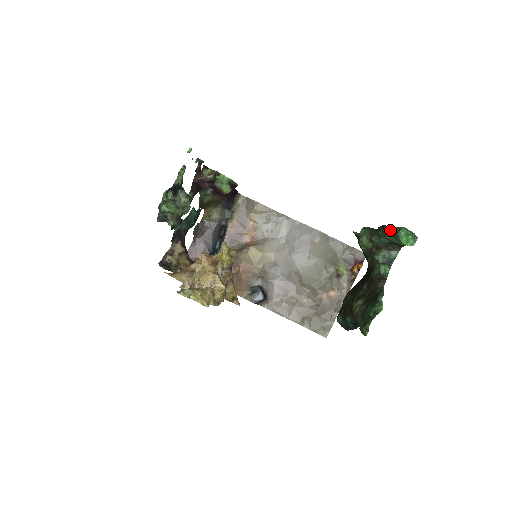
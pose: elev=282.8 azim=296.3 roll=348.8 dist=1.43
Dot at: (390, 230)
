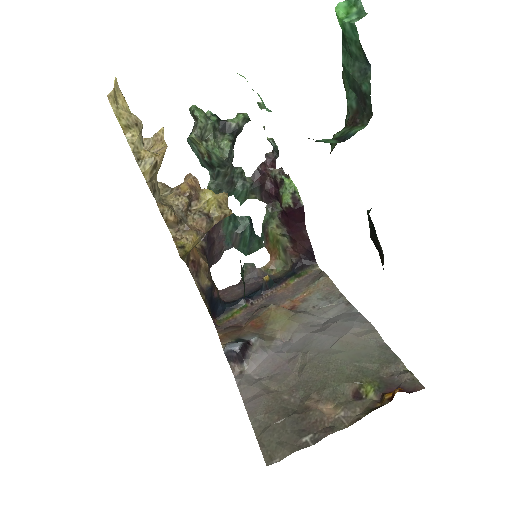
Dot at: (344, 35)
